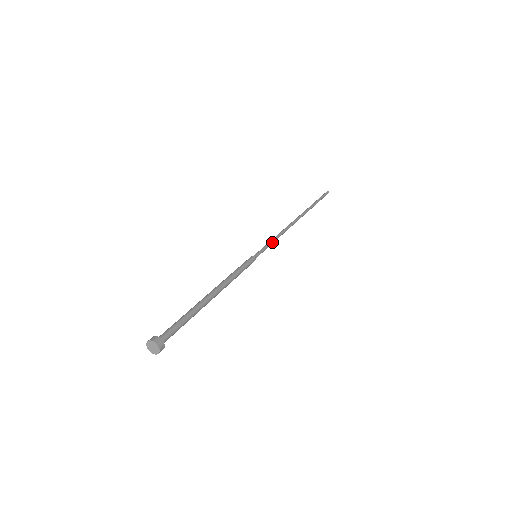
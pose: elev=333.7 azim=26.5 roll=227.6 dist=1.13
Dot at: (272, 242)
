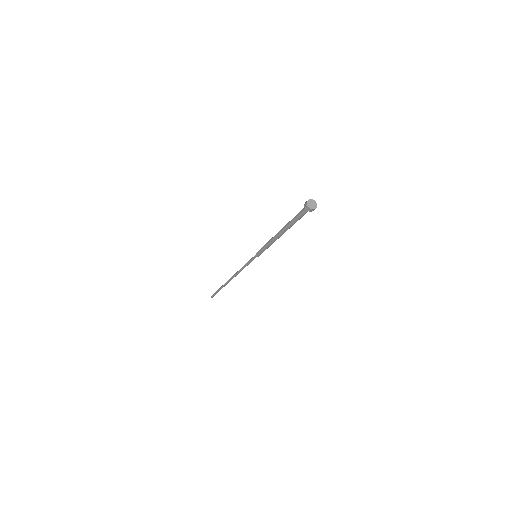
Dot at: occluded
